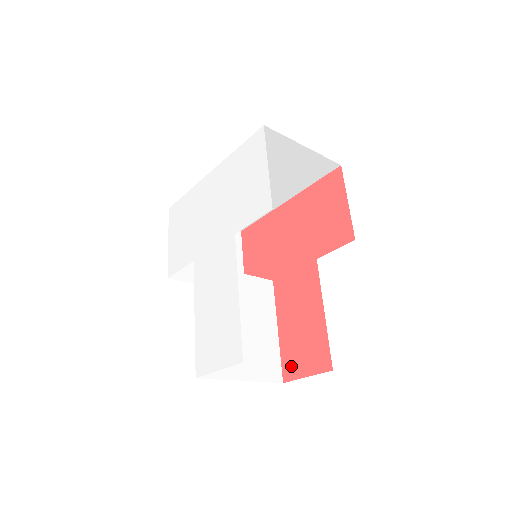
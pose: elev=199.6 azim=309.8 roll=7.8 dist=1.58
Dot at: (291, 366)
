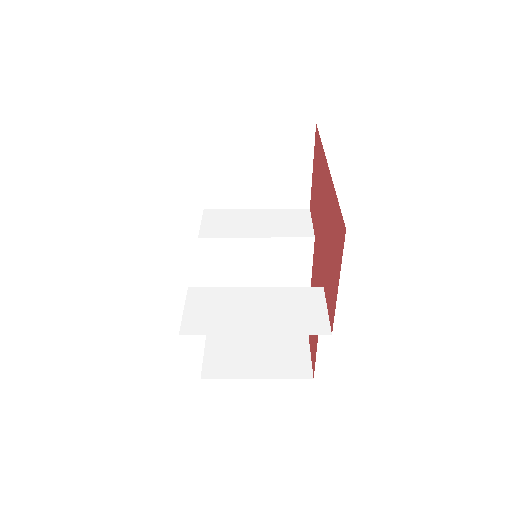
Dot at: occluded
